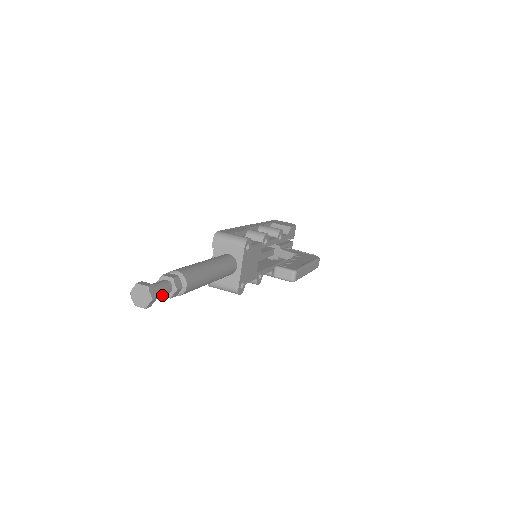
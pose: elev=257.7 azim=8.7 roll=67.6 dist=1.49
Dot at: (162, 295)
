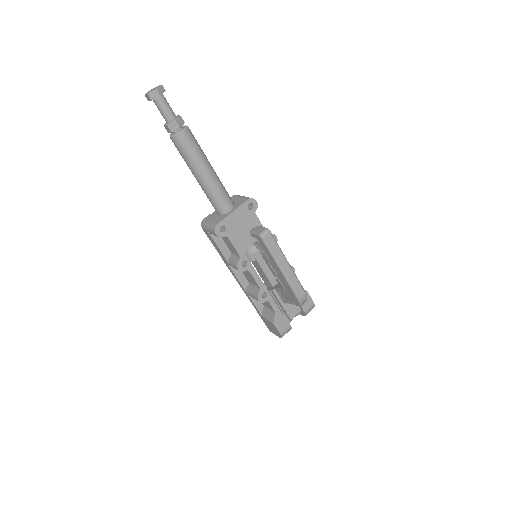
Dot at: (164, 111)
